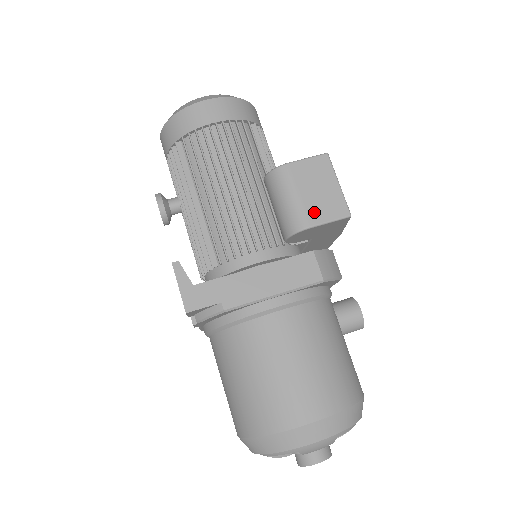
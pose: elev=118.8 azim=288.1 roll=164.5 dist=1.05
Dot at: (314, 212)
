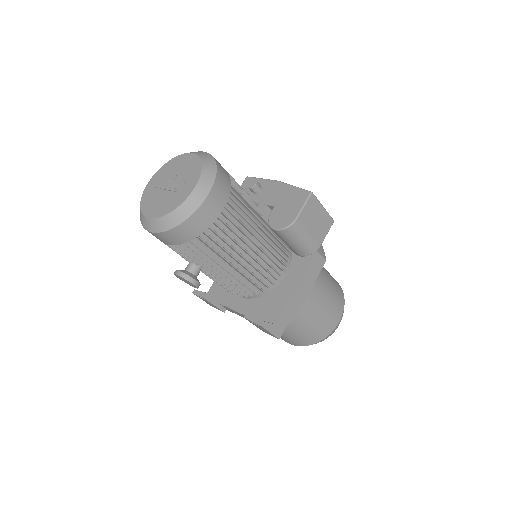
Dot at: (319, 236)
